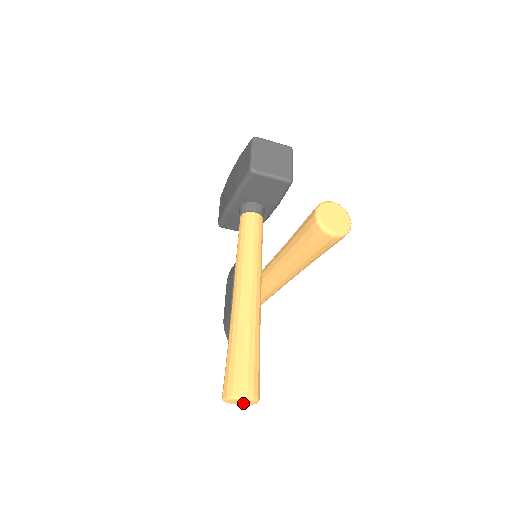
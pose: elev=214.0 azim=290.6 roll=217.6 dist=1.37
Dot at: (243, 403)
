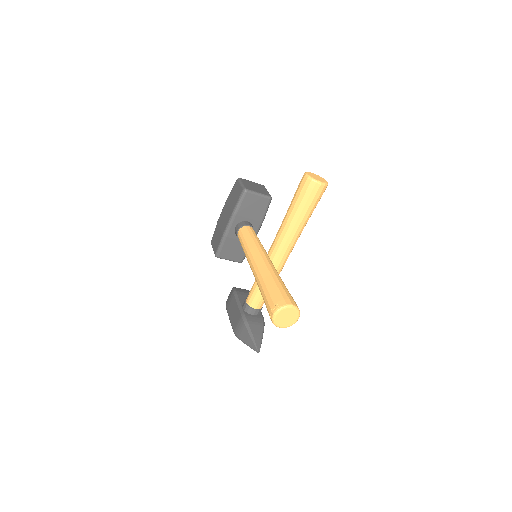
Dot at: (288, 320)
